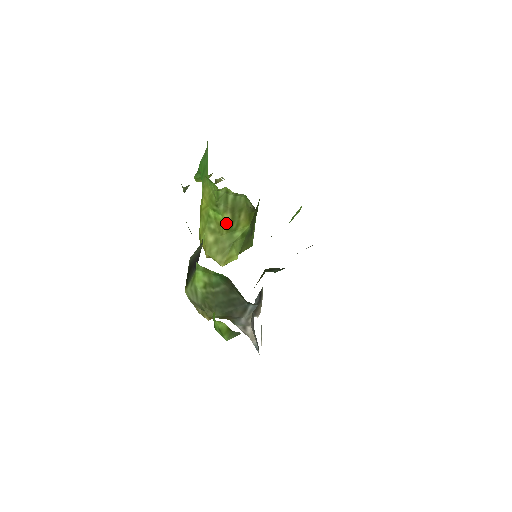
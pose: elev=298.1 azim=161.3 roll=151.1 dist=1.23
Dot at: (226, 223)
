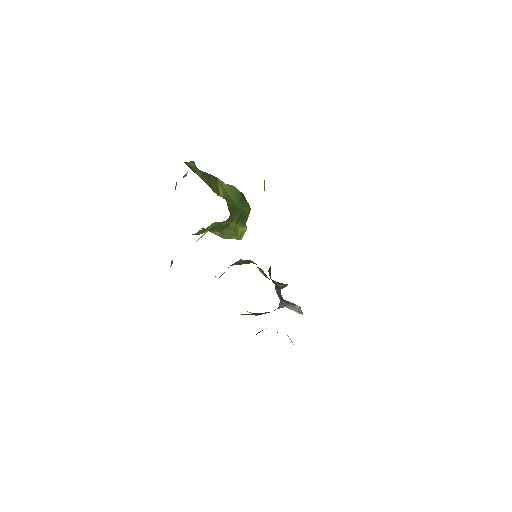
Dot at: (218, 230)
